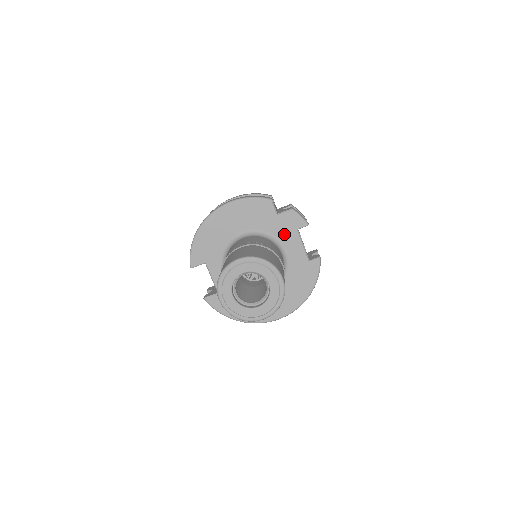
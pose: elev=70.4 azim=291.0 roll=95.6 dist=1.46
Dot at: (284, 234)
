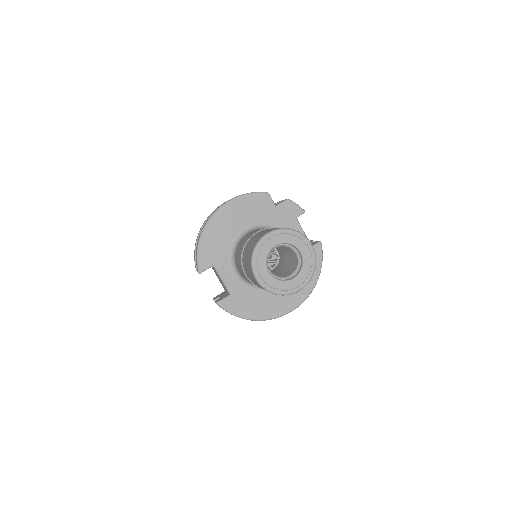
Dot at: (285, 224)
